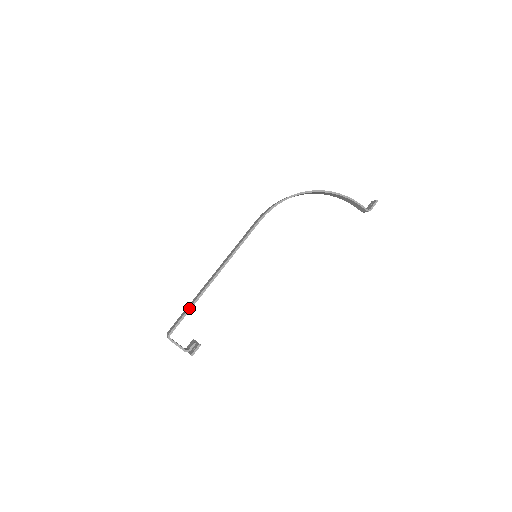
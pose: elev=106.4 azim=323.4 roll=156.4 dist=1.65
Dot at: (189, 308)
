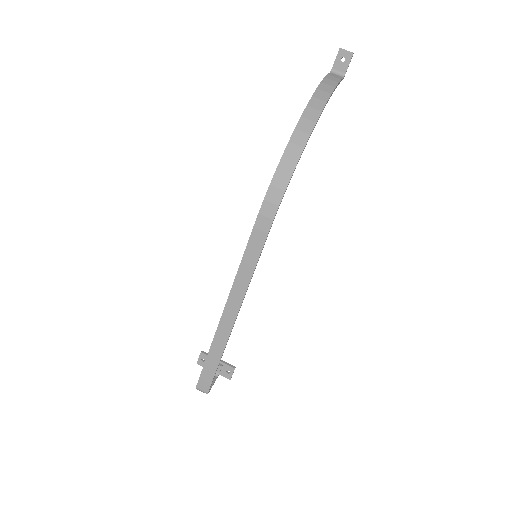
Dot at: occluded
